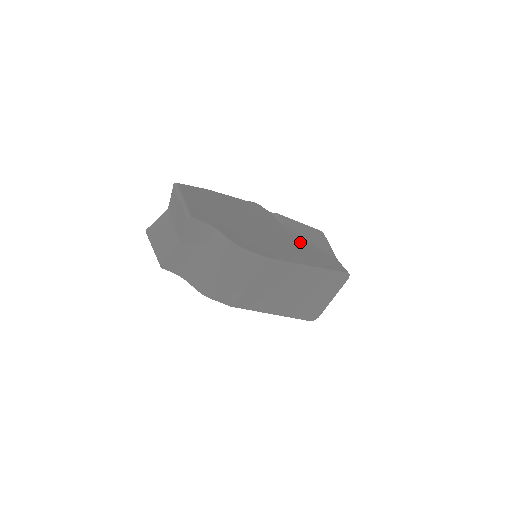
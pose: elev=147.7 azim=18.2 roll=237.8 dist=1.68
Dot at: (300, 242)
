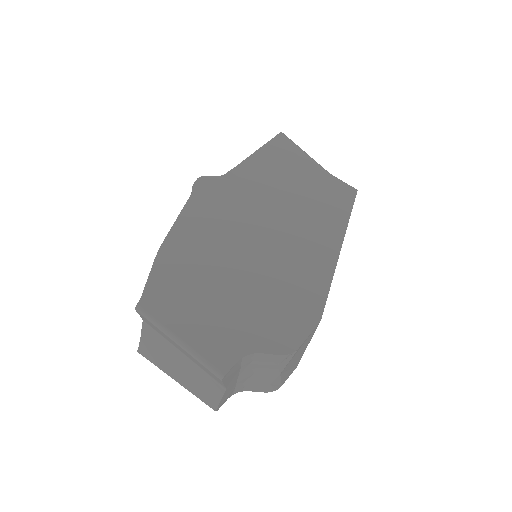
Dot at: (291, 204)
